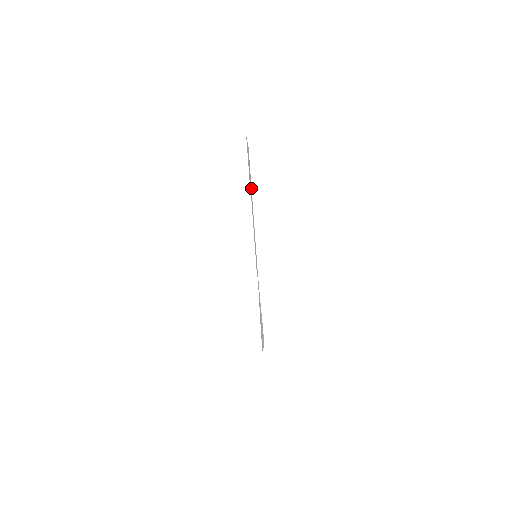
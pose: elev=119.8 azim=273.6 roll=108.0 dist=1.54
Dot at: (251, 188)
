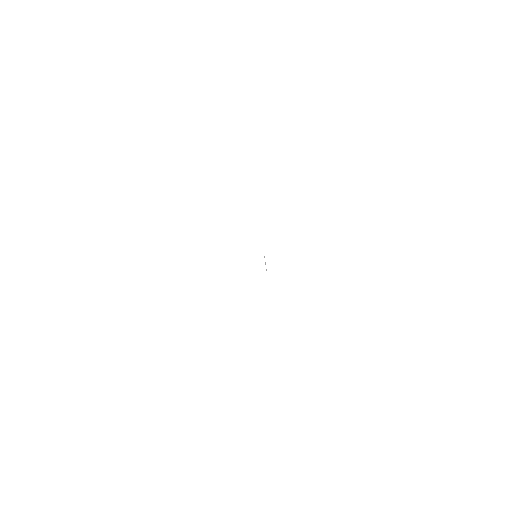
Dot at: occluded
